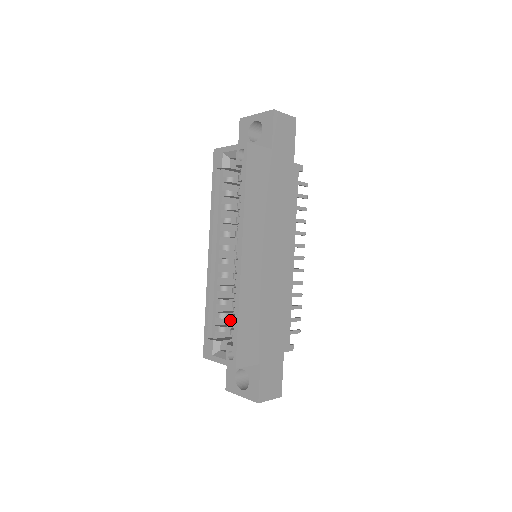
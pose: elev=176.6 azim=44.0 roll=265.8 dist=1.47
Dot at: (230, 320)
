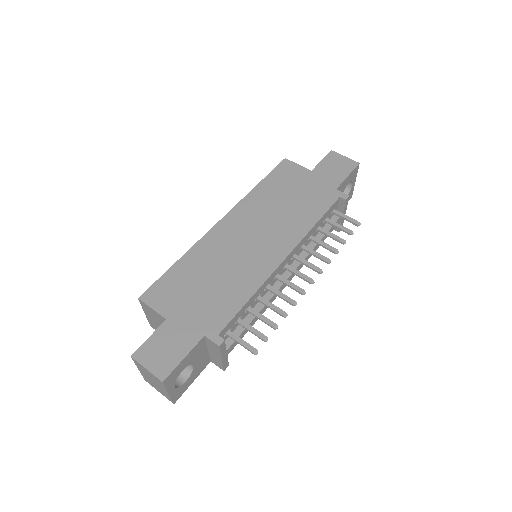
Dot at: occluded
